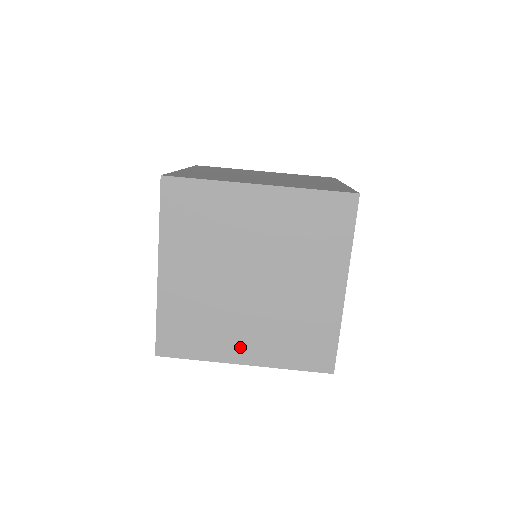
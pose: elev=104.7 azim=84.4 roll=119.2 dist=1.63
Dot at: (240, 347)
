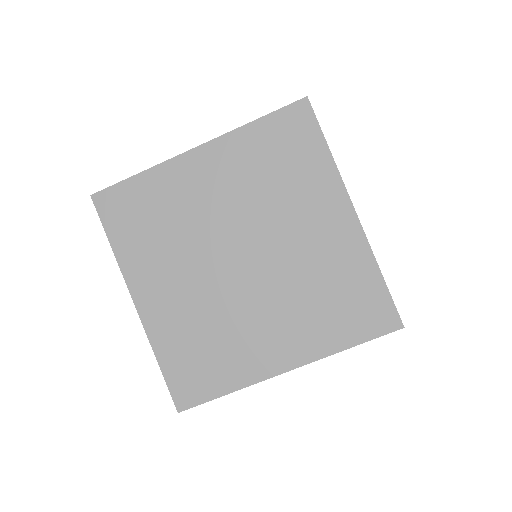
Dot at: occluded
